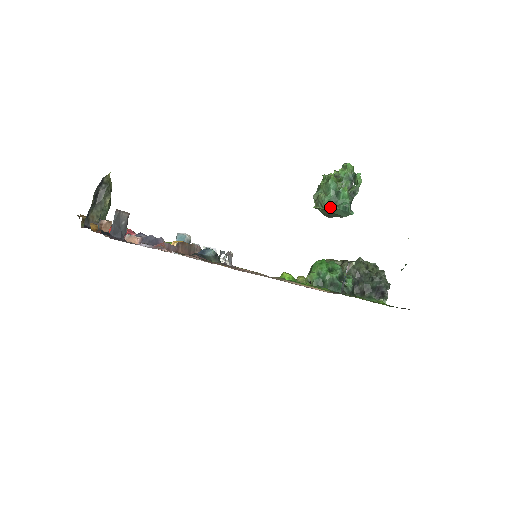
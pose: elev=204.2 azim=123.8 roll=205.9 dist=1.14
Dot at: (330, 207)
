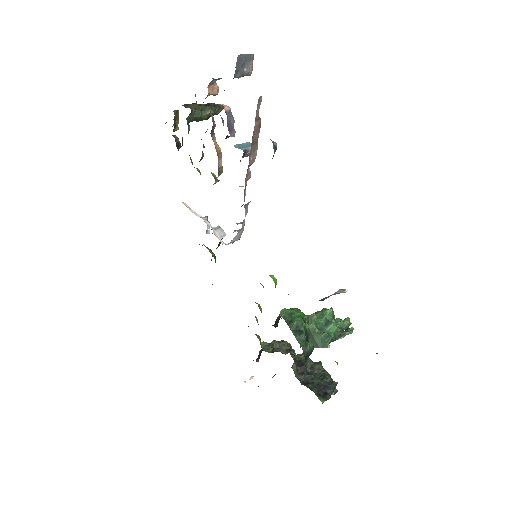
Dot at: (315, 327)
